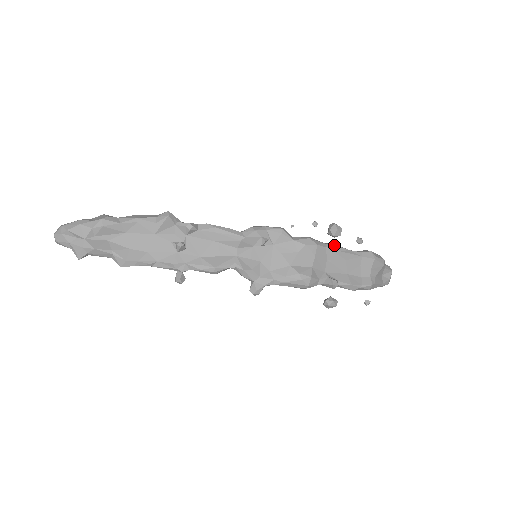
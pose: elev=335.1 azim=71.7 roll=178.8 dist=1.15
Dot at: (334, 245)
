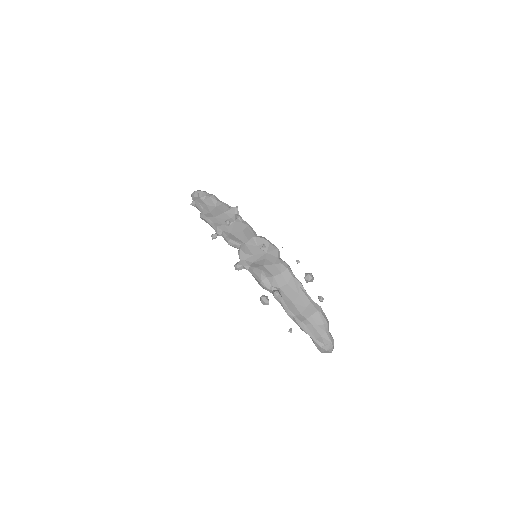
Dot at: (298, 280)
